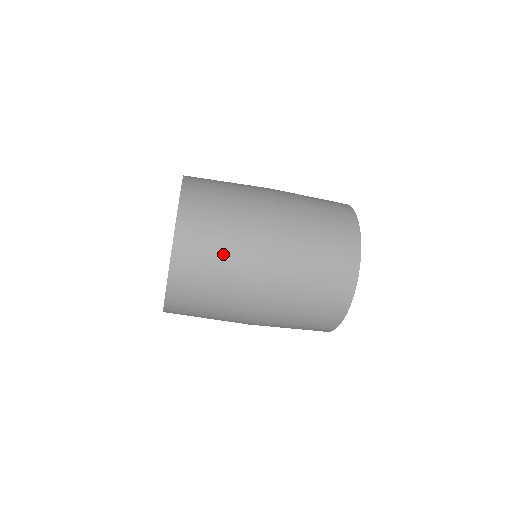
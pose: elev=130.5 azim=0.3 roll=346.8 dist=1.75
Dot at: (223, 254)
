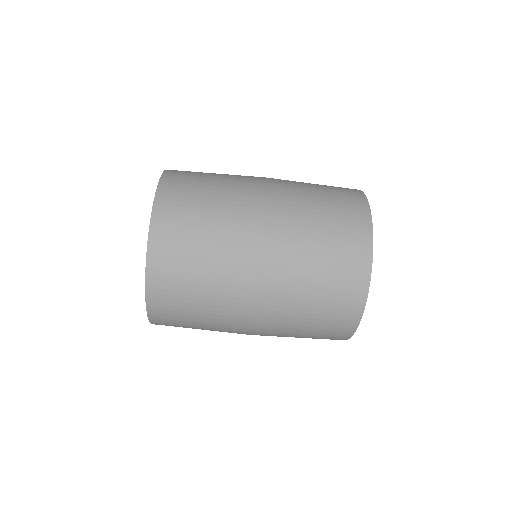
Dot at: (212, 198)
